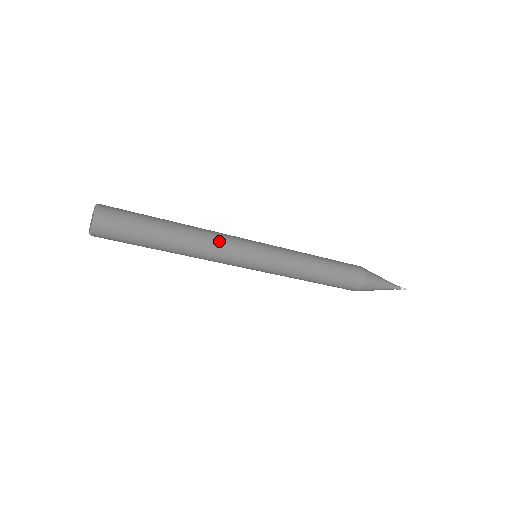
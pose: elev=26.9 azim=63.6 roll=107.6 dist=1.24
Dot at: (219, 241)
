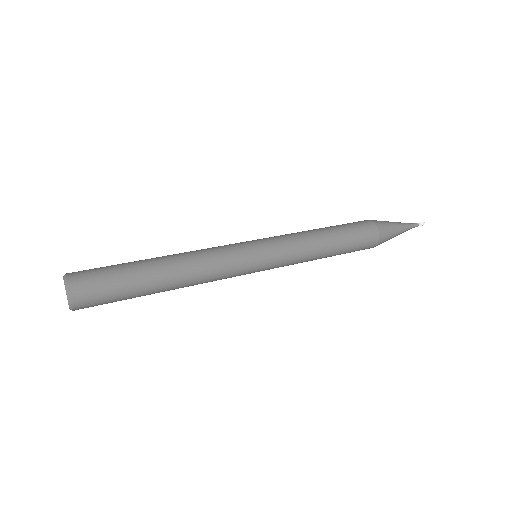
Dot at: (212, 281)
